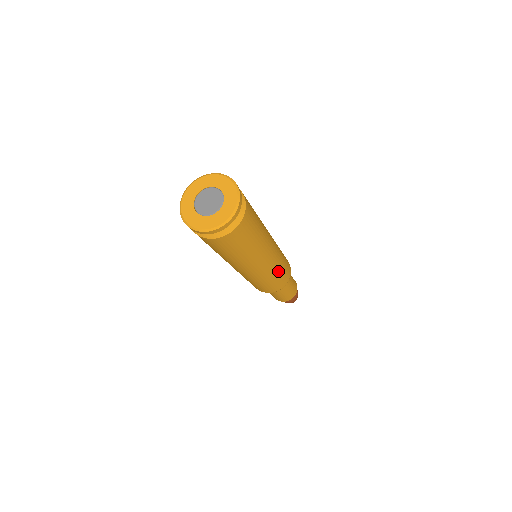
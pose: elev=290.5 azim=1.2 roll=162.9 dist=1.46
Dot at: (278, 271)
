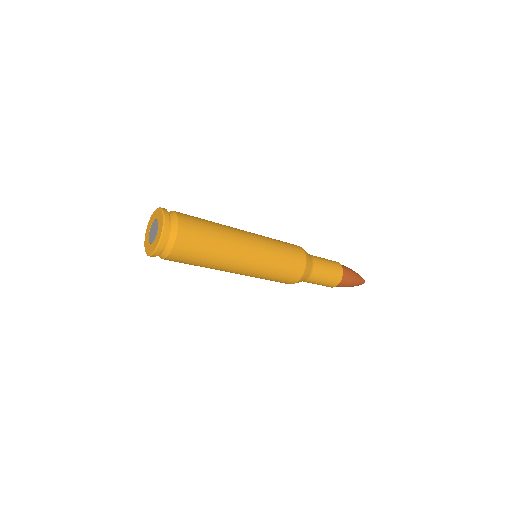
Dot at: (273, 271)
